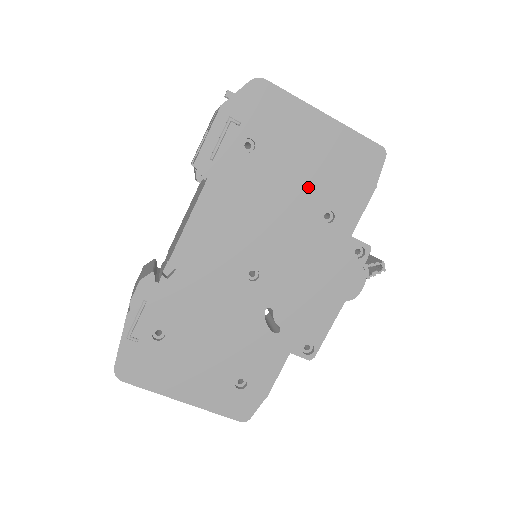
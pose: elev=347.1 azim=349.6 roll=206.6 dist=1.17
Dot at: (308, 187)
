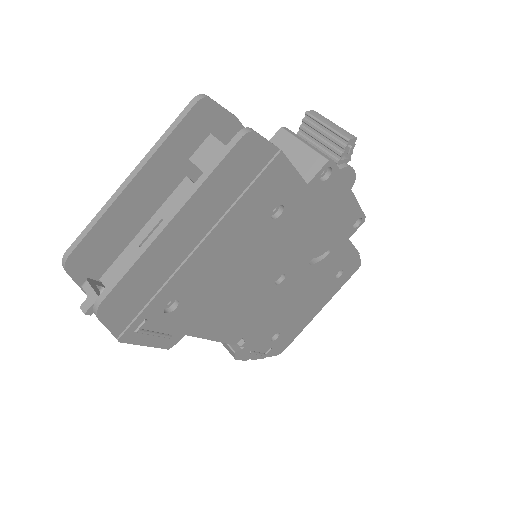
Dot at: (239, 238)
